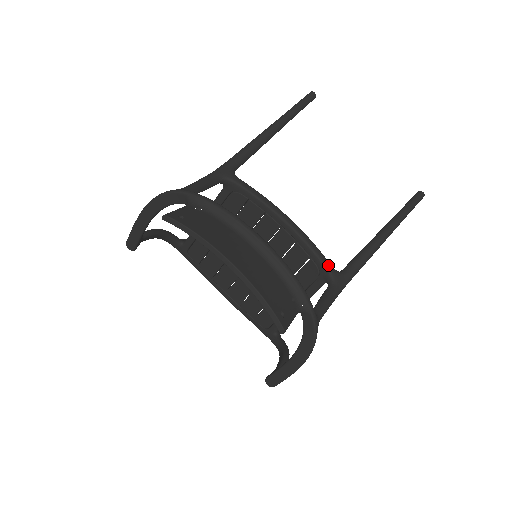
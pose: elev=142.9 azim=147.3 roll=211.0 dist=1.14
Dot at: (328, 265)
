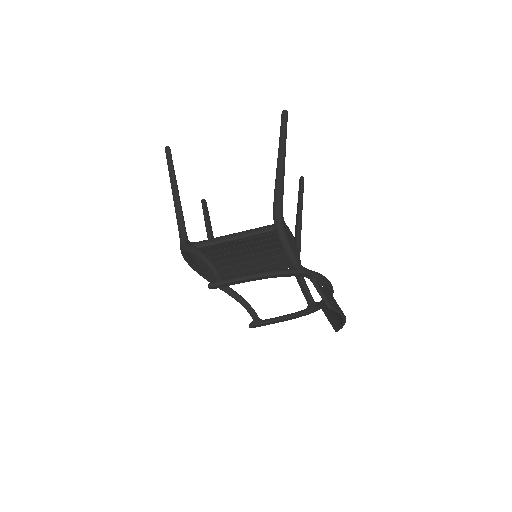
Dot at: occluded
